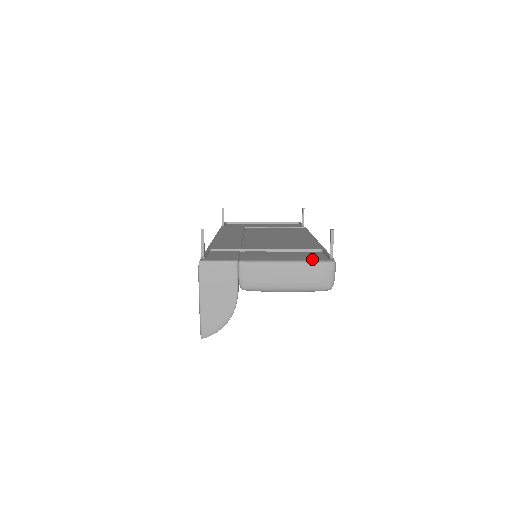
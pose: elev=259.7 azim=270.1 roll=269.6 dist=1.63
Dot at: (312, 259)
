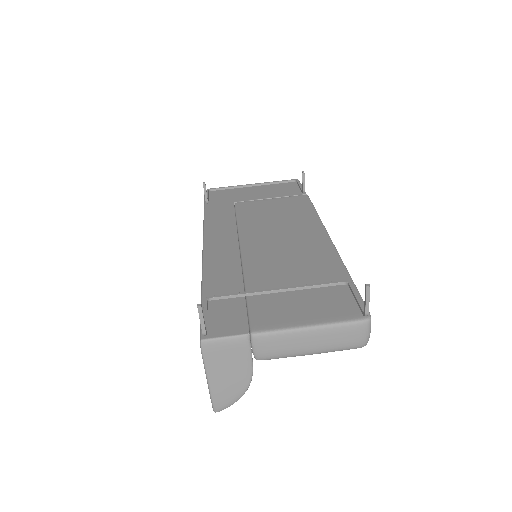
Dot at: (342, 317)
